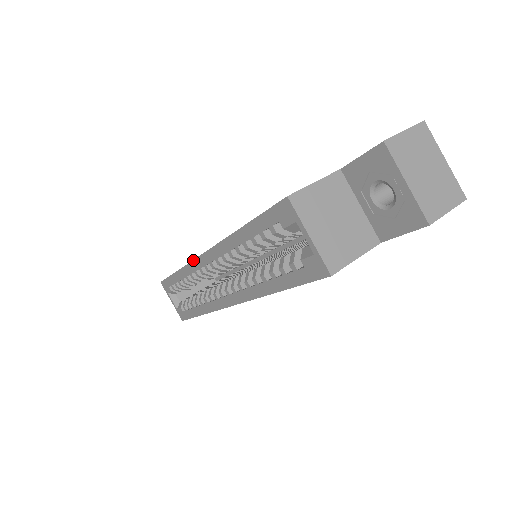
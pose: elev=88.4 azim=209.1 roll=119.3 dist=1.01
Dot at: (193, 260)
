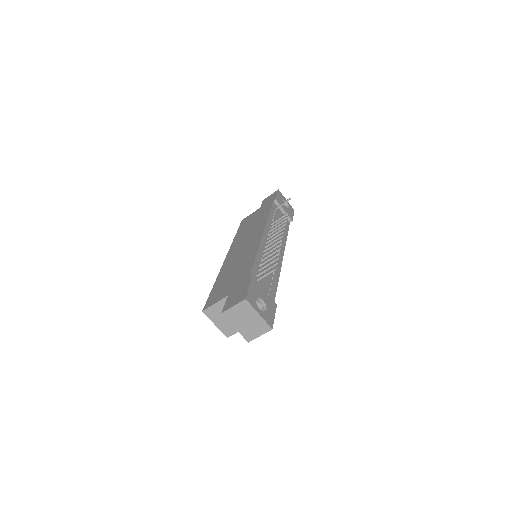
Dot at: (229, 250)
